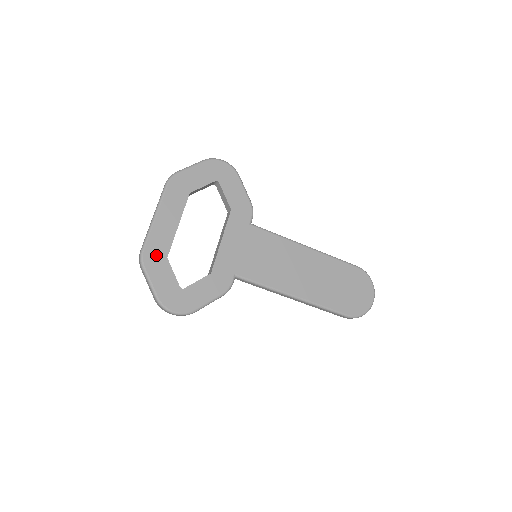
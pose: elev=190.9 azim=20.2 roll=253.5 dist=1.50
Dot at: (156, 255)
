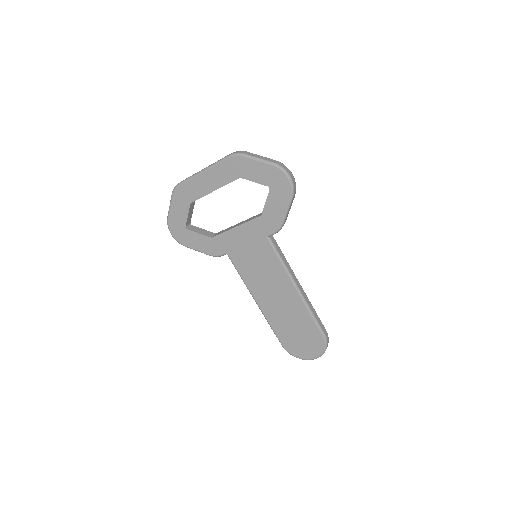
Dot at: (185, 195)
